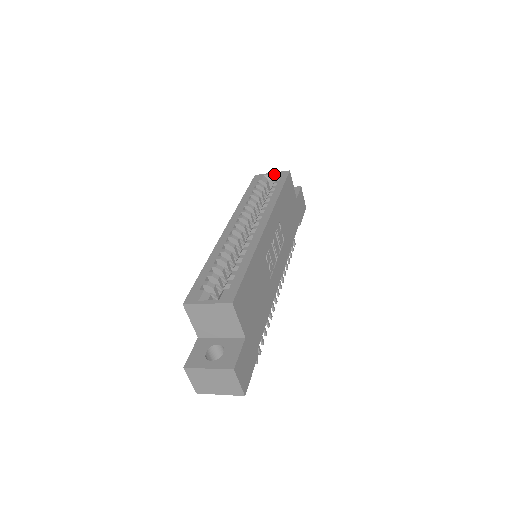
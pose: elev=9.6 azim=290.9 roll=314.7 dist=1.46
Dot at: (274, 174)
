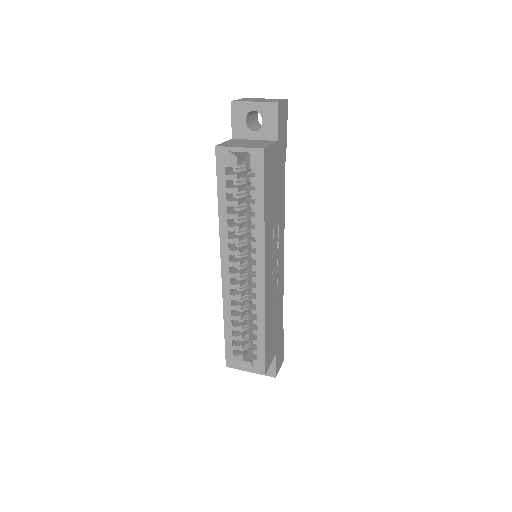
Dot at: (243, 153)
